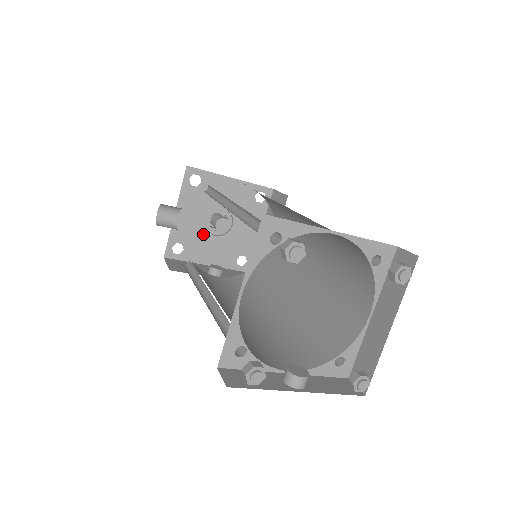
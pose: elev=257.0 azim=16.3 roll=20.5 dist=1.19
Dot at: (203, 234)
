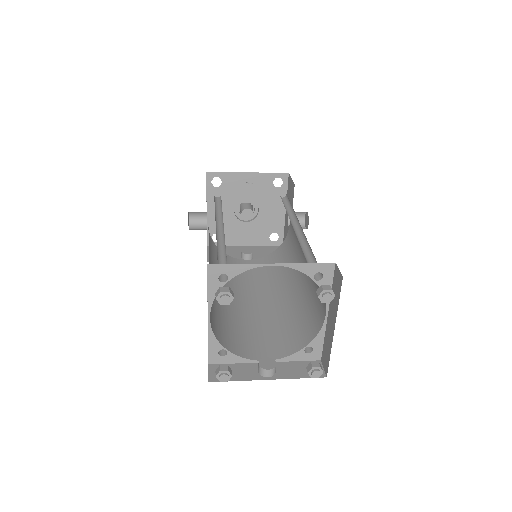
Dot at: (235, 223)
